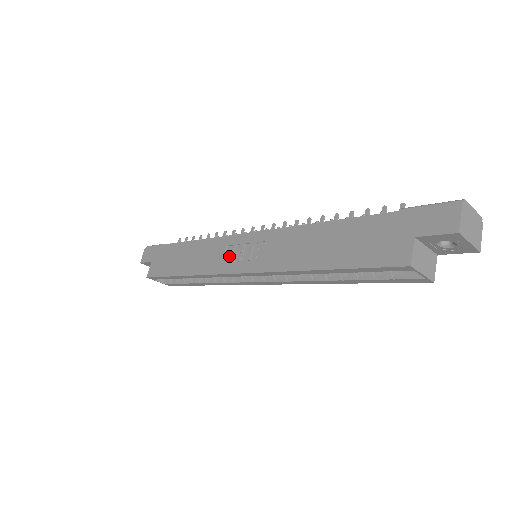
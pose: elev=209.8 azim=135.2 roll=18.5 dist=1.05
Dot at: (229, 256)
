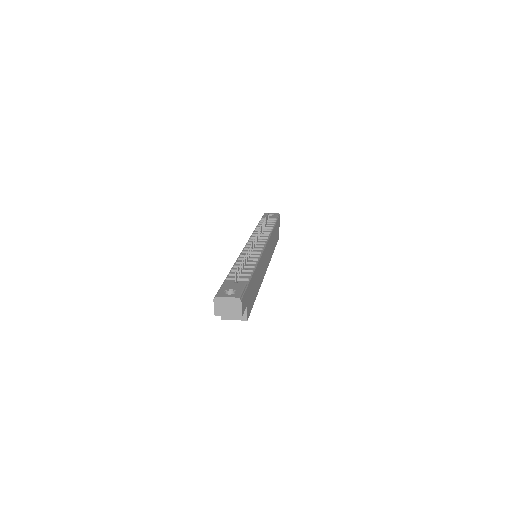
Dot at: occluded
